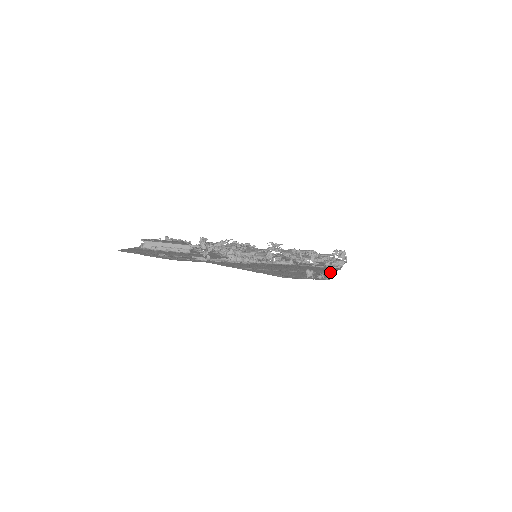
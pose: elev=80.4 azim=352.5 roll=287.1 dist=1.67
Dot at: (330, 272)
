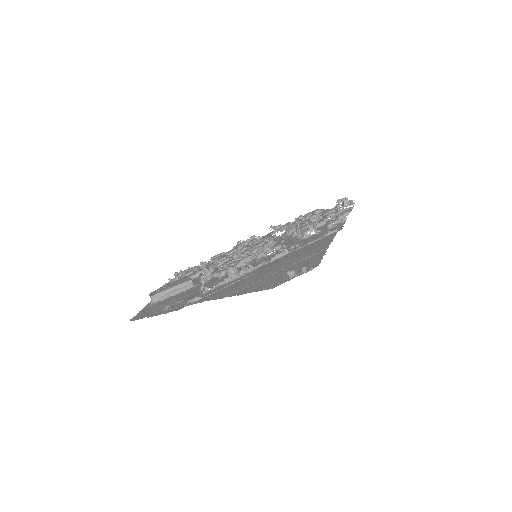
Dot at: (324, 247)
